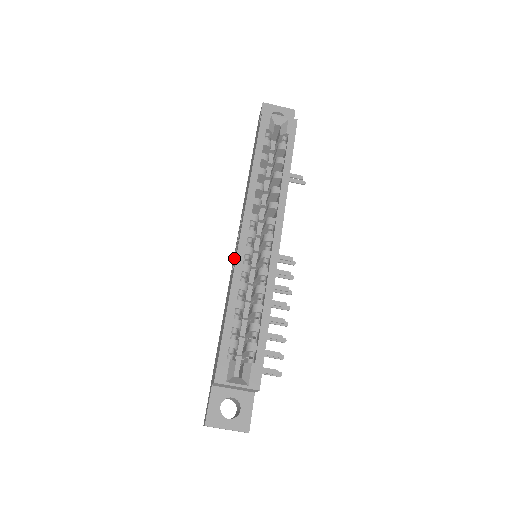
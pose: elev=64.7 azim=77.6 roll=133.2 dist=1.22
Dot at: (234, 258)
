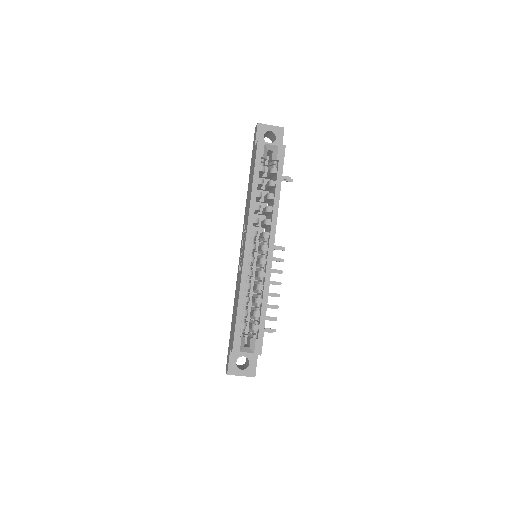
Dot at: (240, 259)
